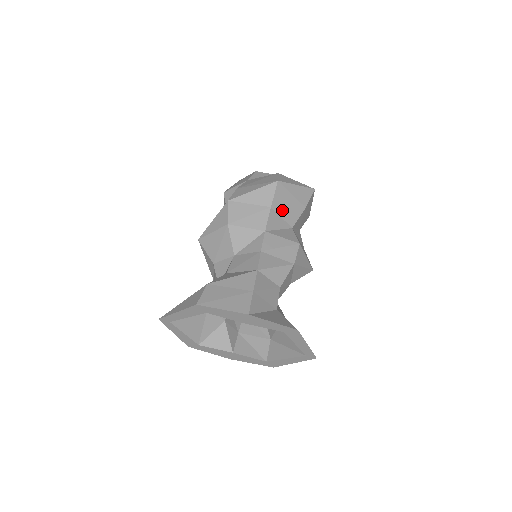
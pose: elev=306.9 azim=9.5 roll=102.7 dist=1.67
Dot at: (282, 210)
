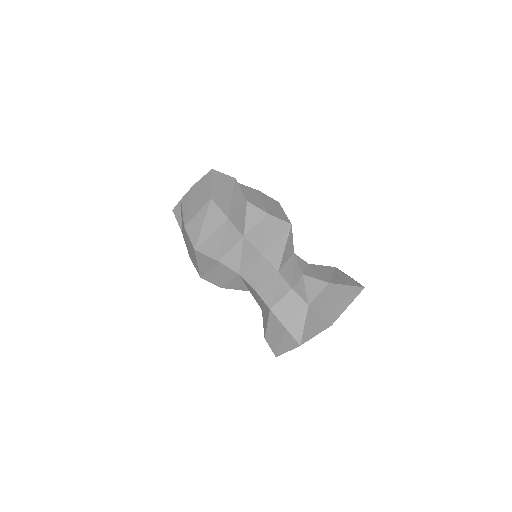
Dot at: (224, 248)
